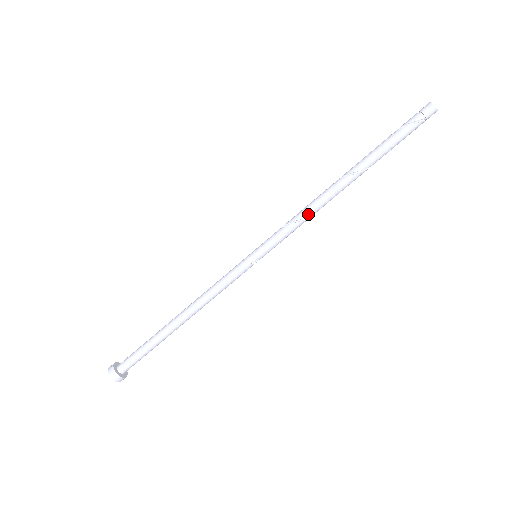
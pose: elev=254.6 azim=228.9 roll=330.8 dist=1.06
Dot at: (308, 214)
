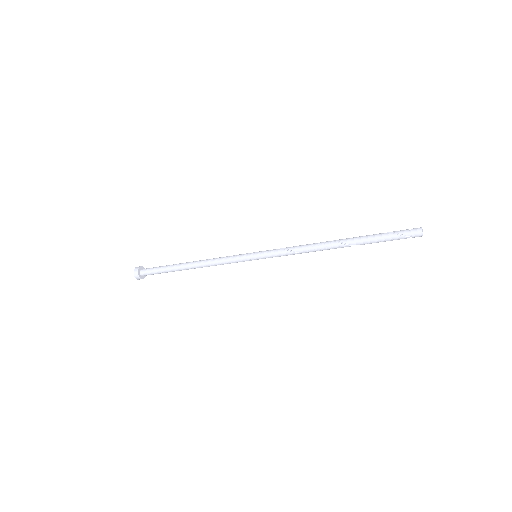
Dot at: (301, 251)
